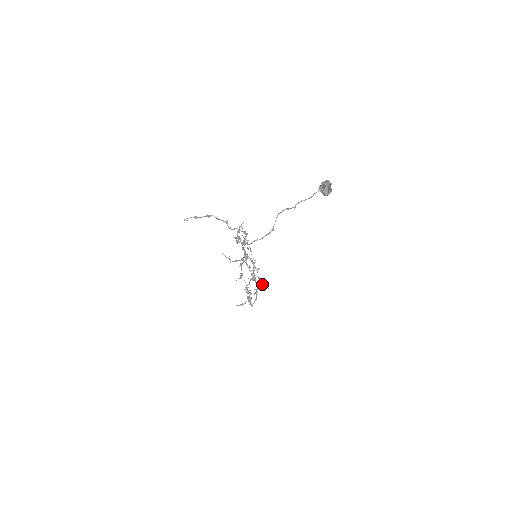
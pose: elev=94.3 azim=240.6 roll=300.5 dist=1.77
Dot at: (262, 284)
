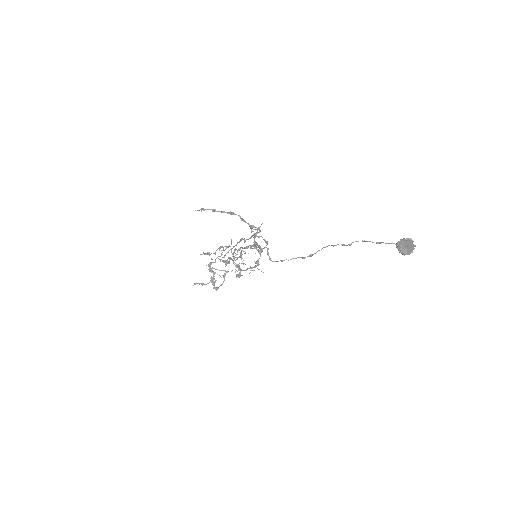
Dot at: (239, 274)
